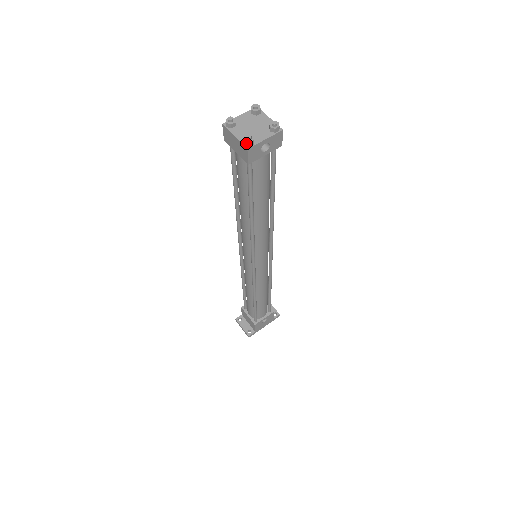
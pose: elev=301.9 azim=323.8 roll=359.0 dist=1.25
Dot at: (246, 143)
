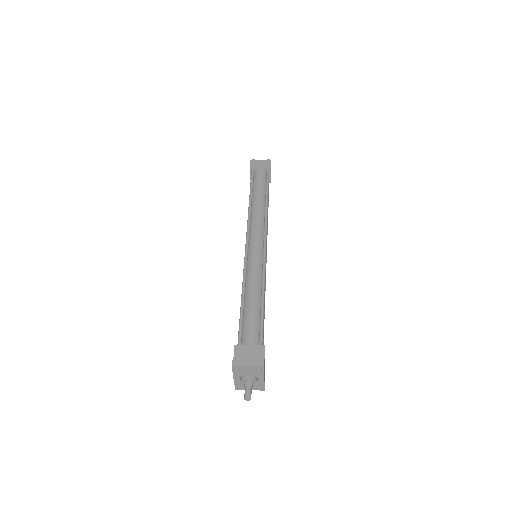
Dot at: (269, 160)
